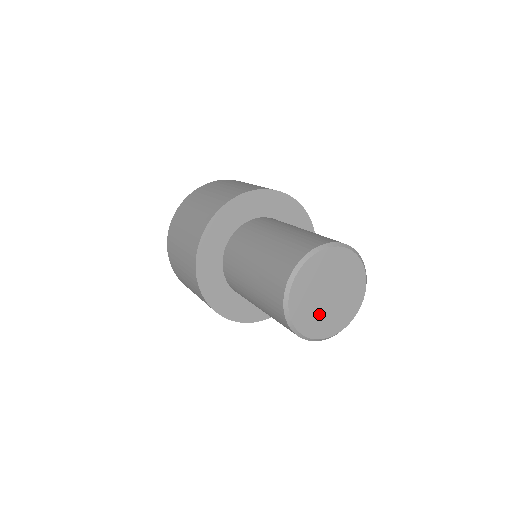
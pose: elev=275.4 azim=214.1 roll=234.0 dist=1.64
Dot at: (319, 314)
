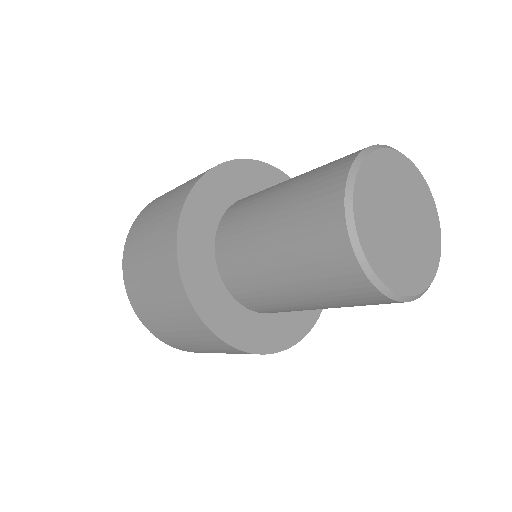
Dot at: (404, 255)
